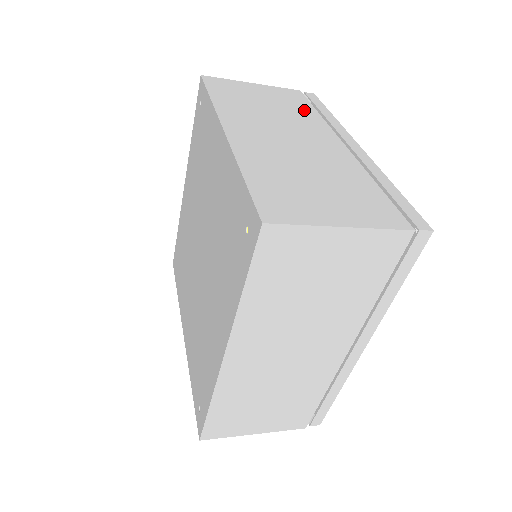
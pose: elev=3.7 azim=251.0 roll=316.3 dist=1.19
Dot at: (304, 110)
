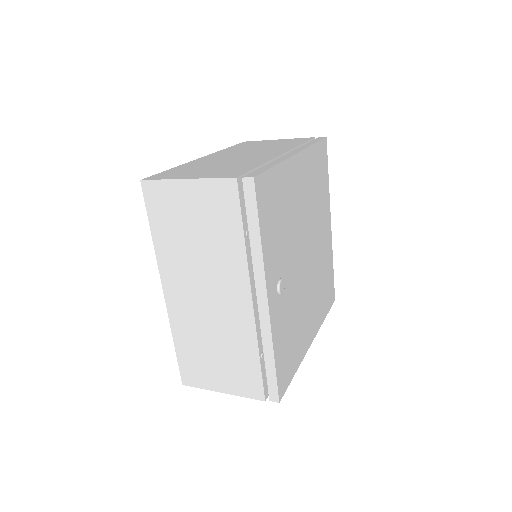
Dot at: (291, 144)
